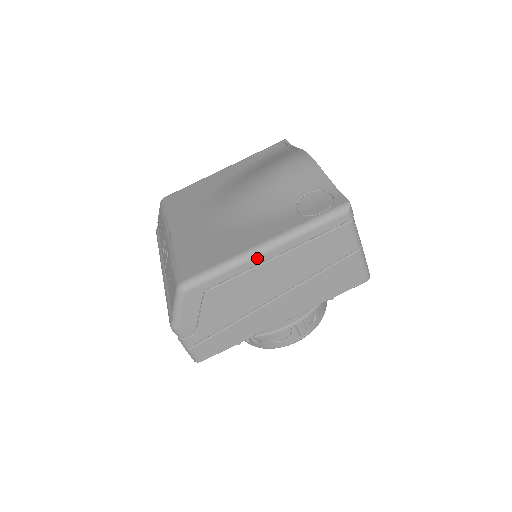
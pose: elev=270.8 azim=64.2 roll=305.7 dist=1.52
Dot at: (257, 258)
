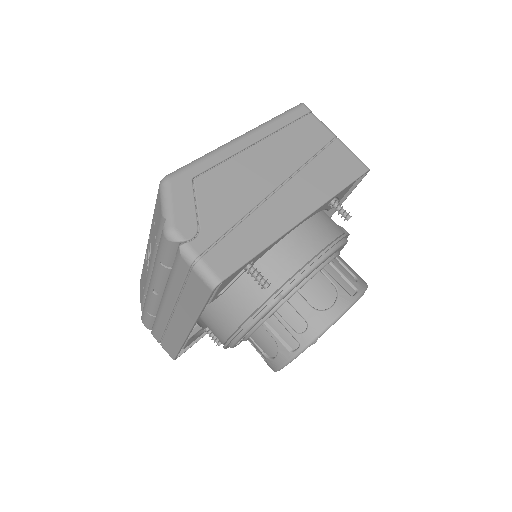
Dot at: (237, 143)
